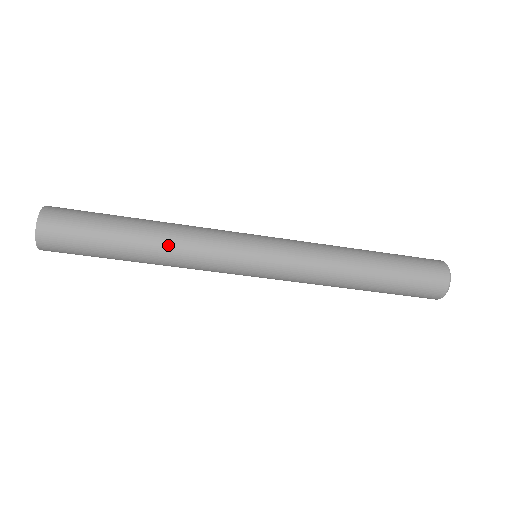
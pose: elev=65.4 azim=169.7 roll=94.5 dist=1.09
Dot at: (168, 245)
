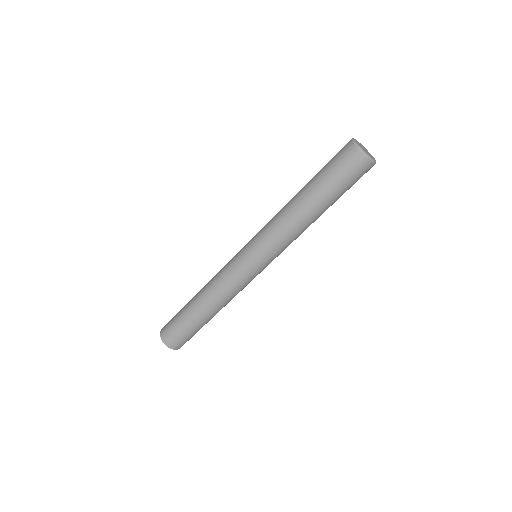
Dot at: (213, 300)
